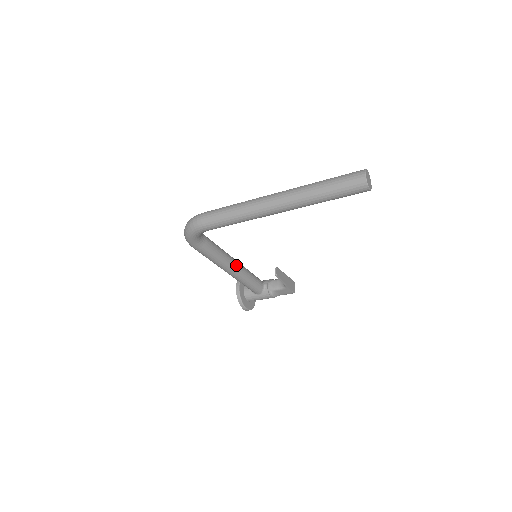
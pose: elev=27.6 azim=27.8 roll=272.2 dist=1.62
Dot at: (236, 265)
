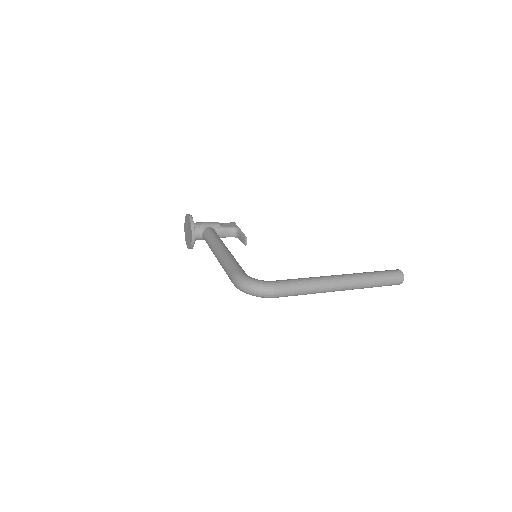
Dot at: occluded
